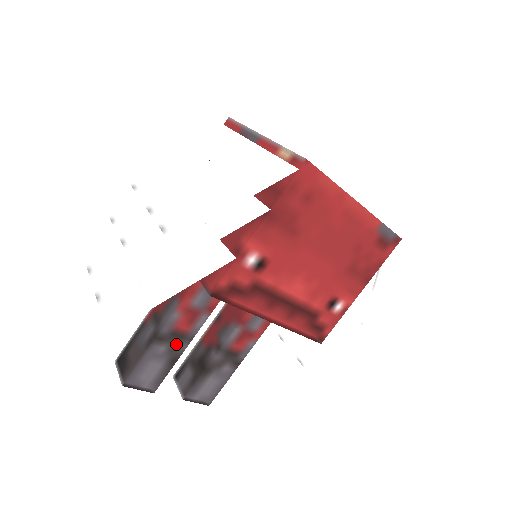
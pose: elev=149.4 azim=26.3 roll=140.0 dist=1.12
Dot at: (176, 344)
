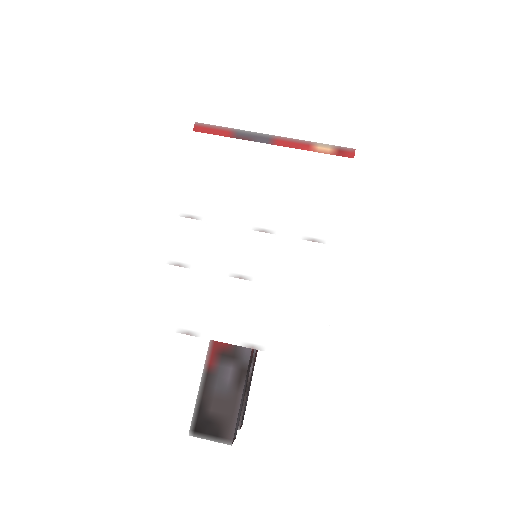
Dot at: (248, 371)
